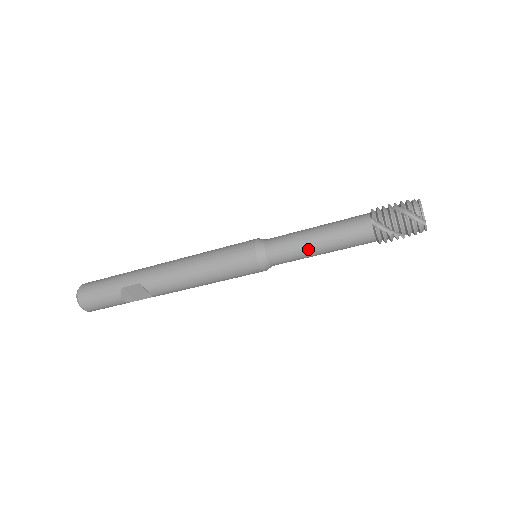
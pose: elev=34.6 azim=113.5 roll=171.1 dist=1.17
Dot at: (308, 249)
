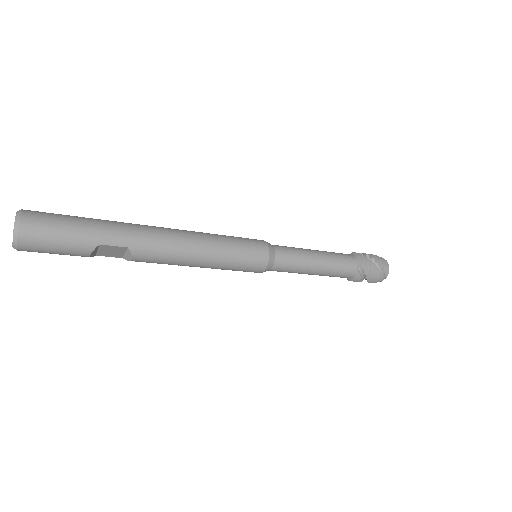
Dot at: (307, 271)
